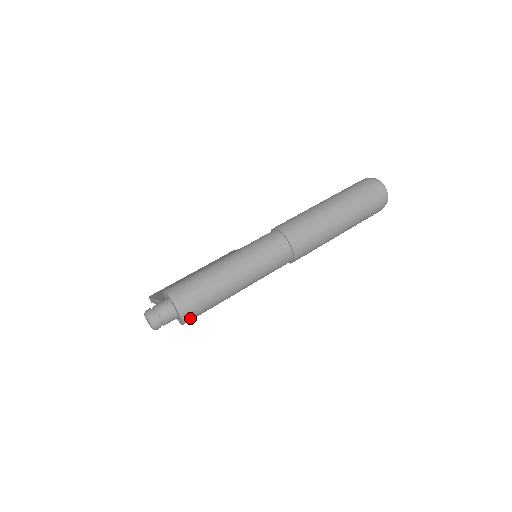
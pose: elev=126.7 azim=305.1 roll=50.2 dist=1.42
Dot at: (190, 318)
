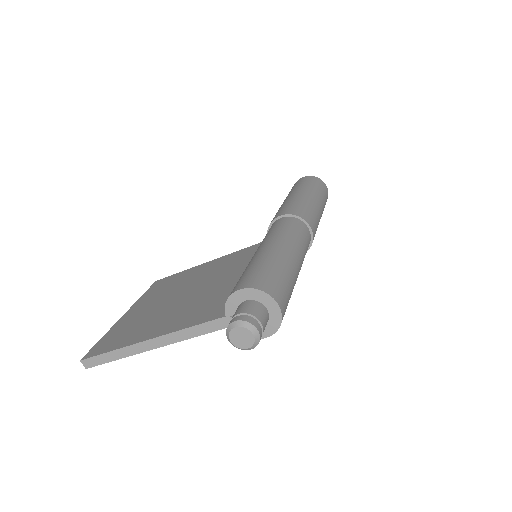
Dot at: occluded
